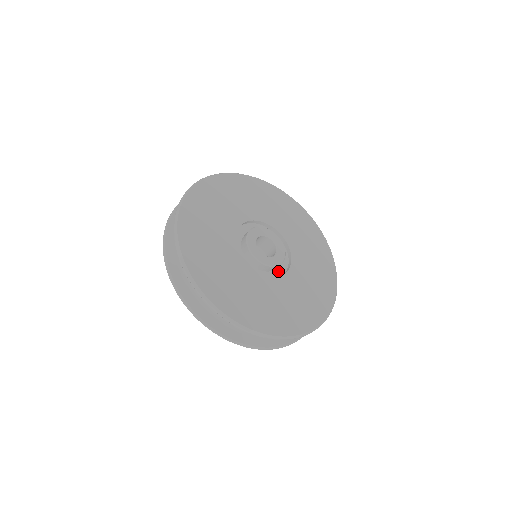
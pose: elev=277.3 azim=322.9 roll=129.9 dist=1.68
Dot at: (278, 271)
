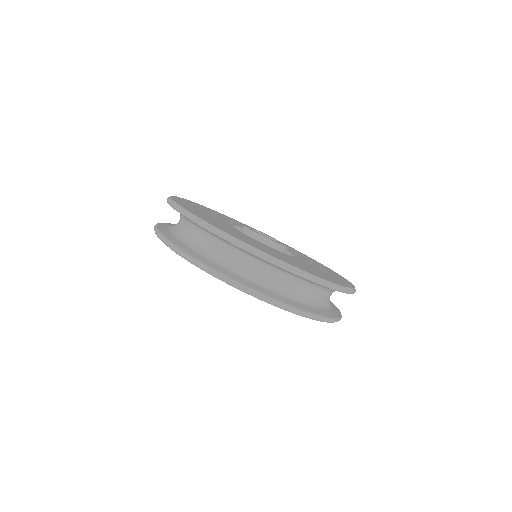
Dot at: occluded
